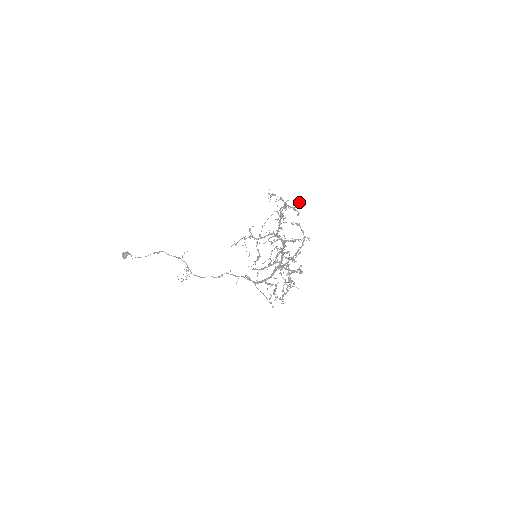
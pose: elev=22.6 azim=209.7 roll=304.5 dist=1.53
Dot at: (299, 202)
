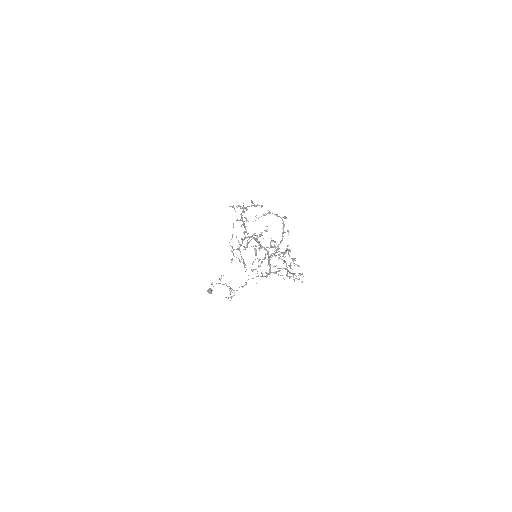
Dot at: occluded
